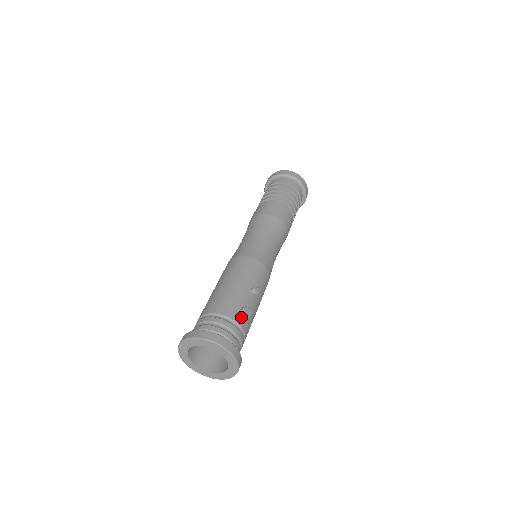
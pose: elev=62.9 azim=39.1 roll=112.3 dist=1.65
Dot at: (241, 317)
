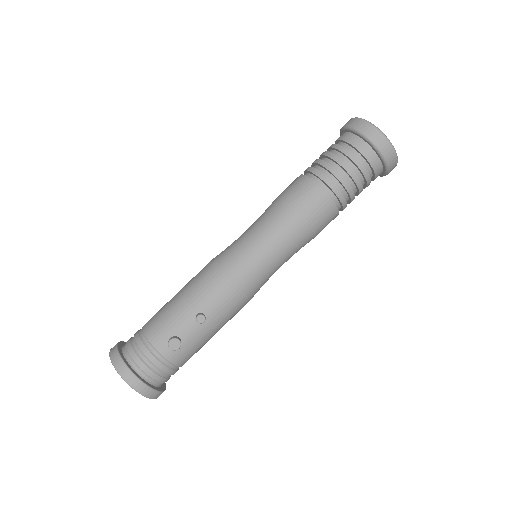
Dot at: (168, 347)
